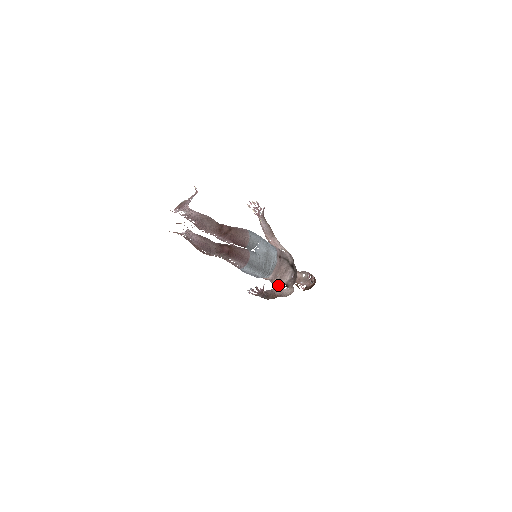
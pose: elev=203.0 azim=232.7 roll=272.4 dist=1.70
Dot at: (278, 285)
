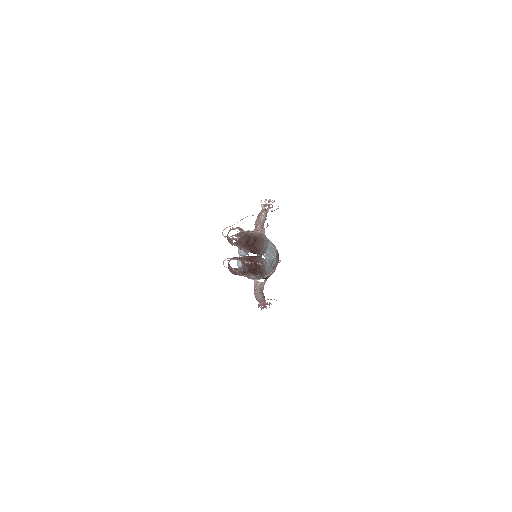
Dot at: occluded
